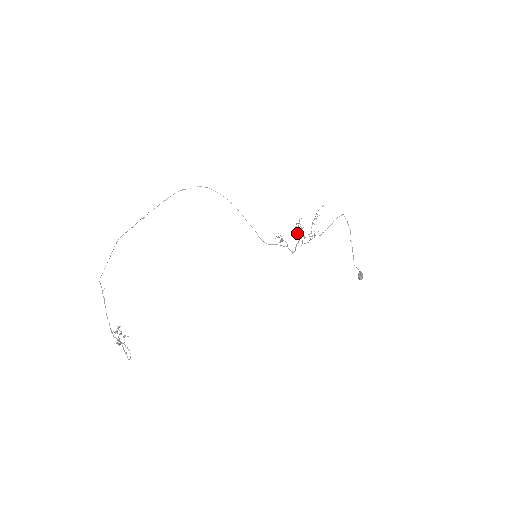
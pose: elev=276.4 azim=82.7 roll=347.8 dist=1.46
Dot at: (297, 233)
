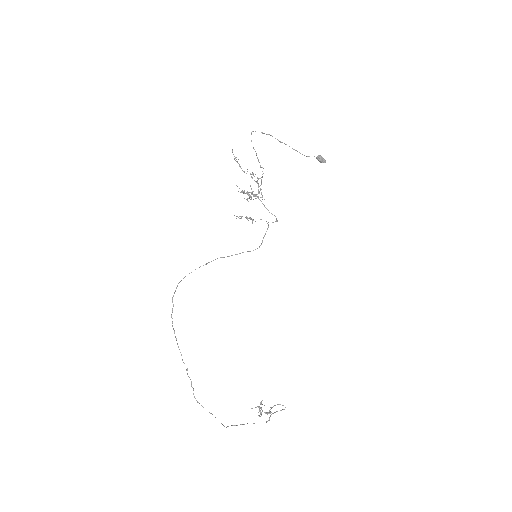
Dot at: occluded
